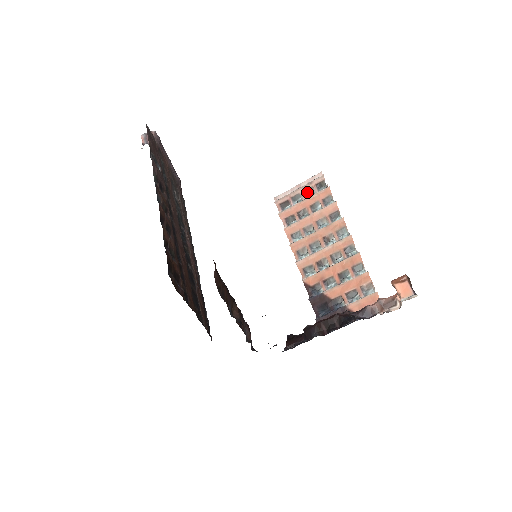
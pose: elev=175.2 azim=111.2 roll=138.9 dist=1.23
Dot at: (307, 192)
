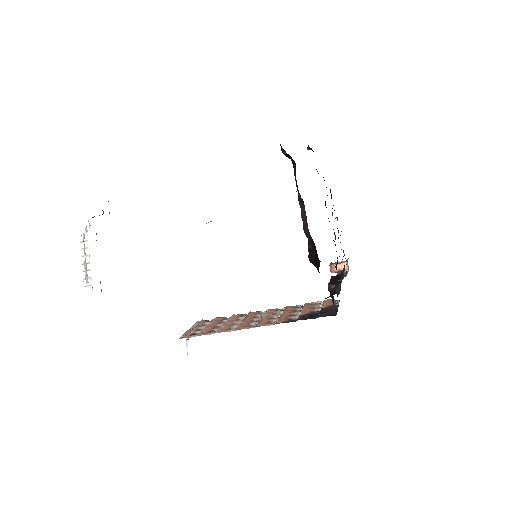
Dot at: occluded
